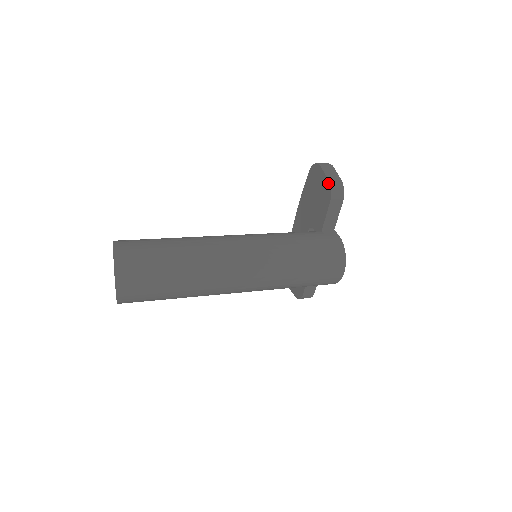
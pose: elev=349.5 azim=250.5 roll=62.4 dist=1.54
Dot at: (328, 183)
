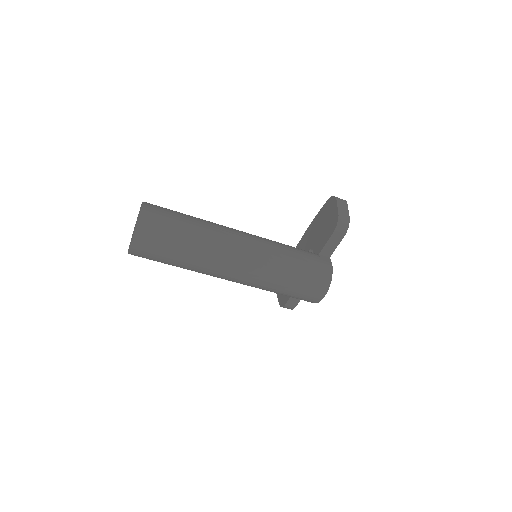
Dot at: (337, 216)
